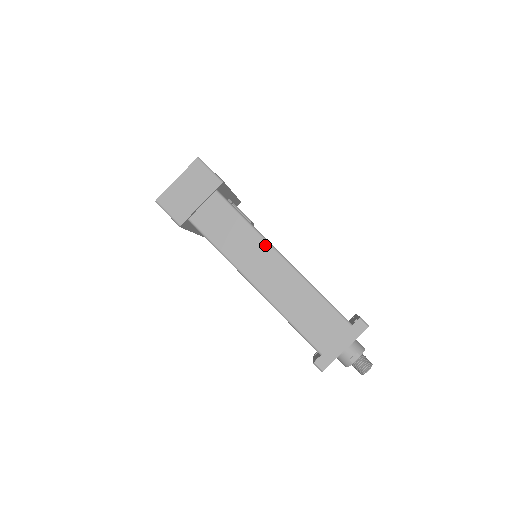
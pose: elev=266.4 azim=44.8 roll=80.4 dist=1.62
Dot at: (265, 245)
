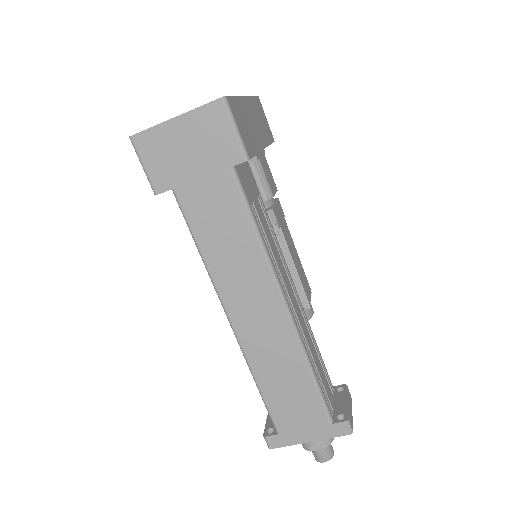
Dot at: (269, 281)
